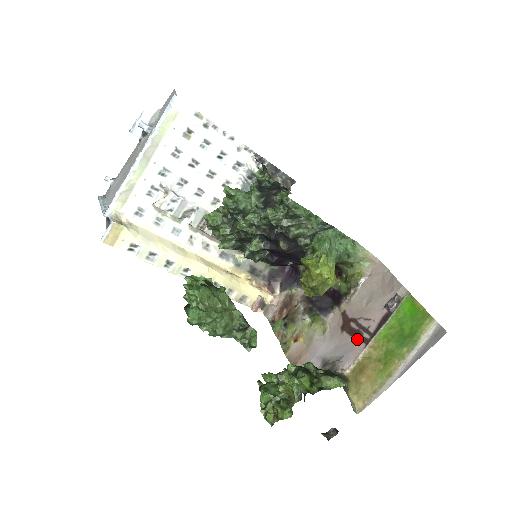
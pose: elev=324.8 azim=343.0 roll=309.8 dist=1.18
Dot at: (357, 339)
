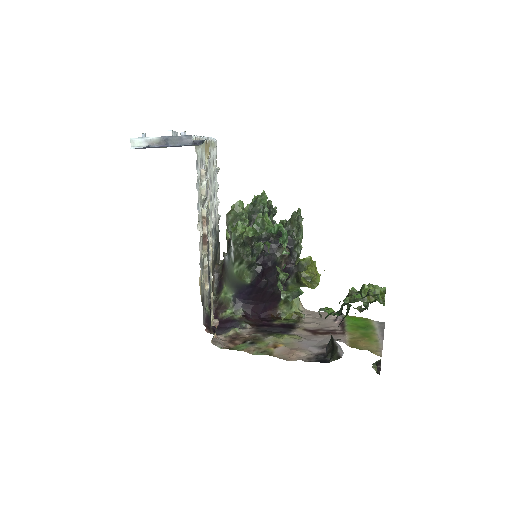
Dot at: (334, 334)
